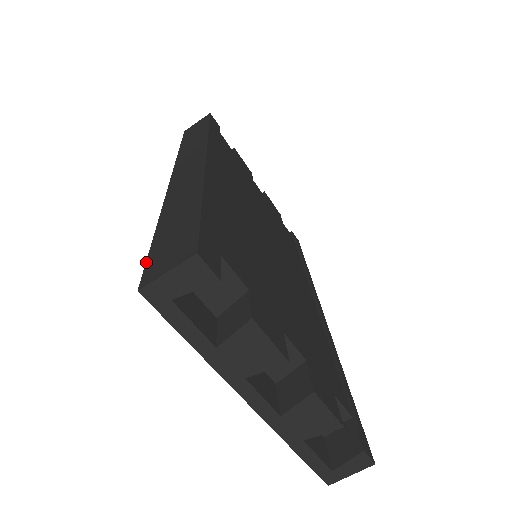
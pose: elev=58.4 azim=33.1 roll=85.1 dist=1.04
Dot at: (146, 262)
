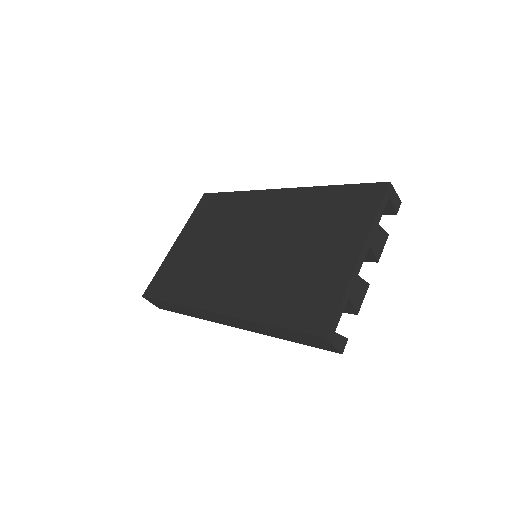
Dot at: (369, 183)
